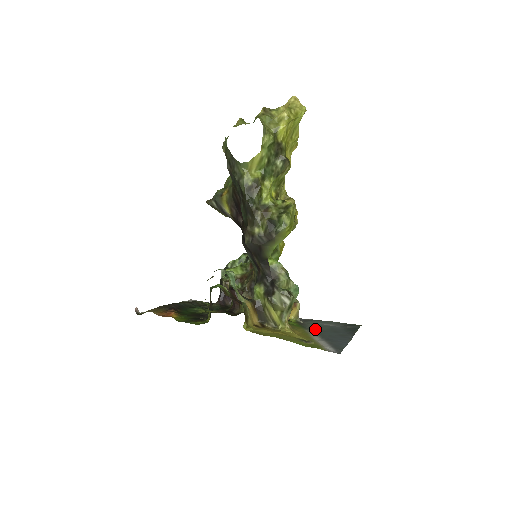
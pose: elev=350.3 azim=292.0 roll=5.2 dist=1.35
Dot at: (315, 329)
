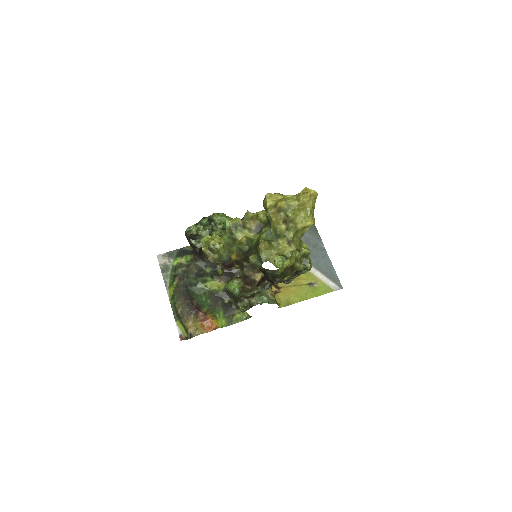
Dot at: occluded
